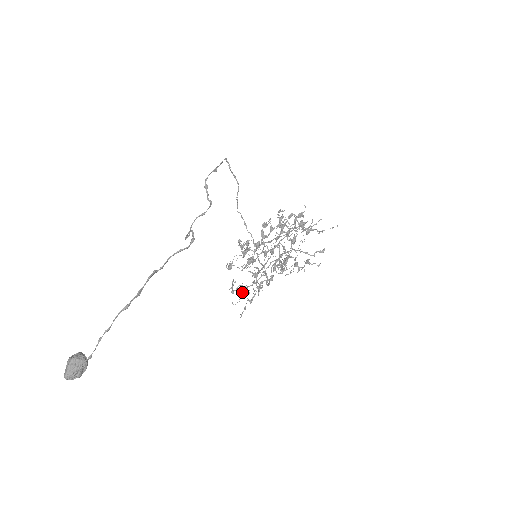
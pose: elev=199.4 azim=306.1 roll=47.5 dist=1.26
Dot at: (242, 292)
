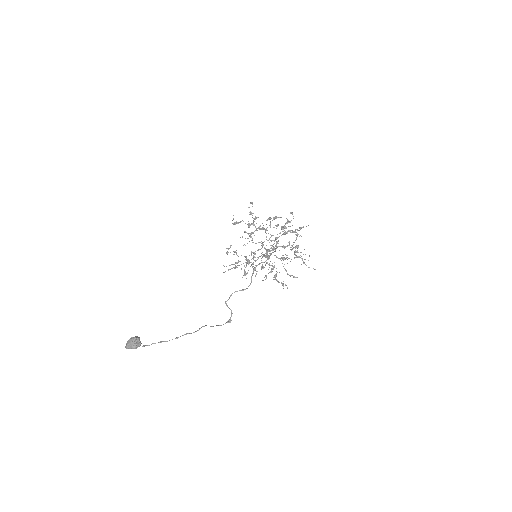
Dot at: (233, 254)
